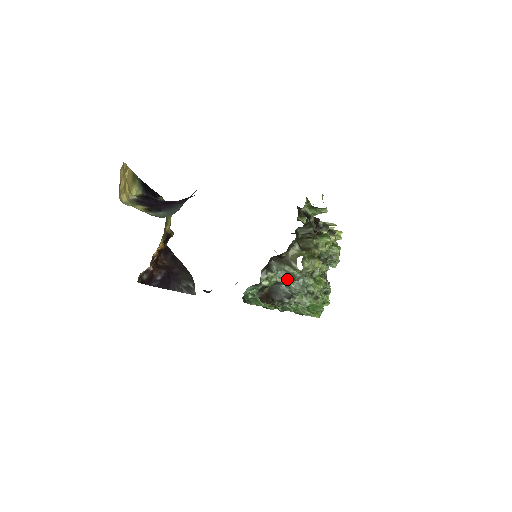
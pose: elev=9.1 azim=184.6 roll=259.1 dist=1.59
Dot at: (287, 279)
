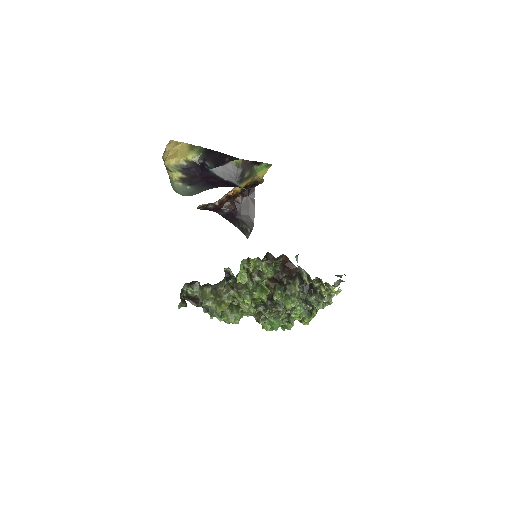
Dot at: (202, 301)
